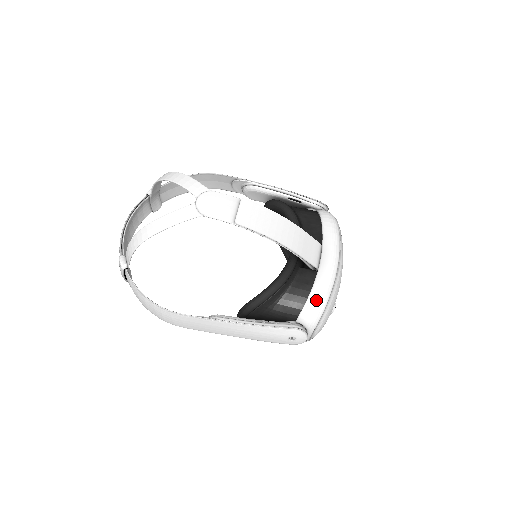
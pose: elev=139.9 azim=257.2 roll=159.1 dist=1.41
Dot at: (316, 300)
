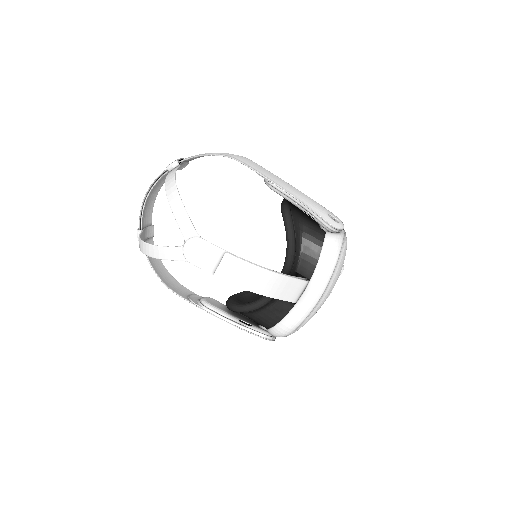
Dot at: (284, 328)
